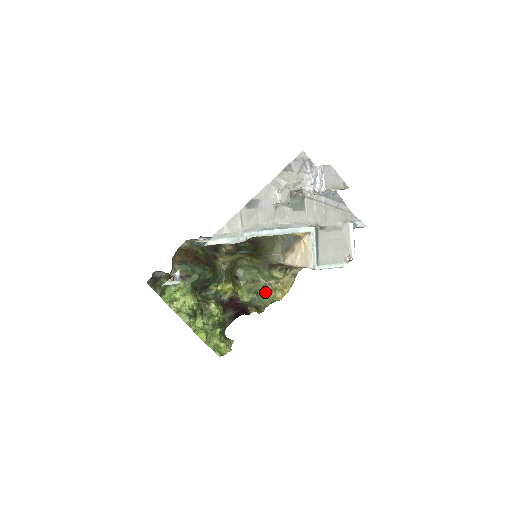
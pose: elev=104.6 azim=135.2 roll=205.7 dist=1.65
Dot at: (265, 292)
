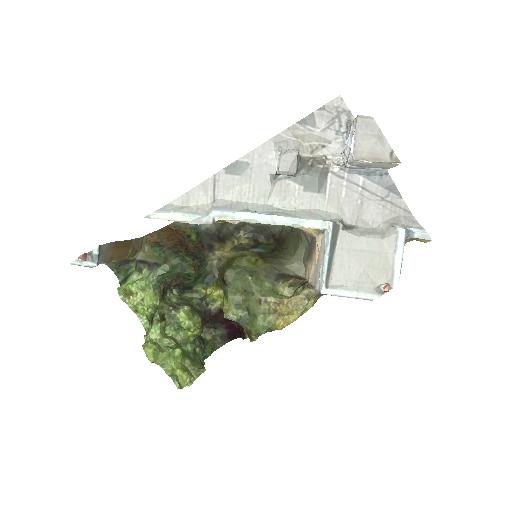
Dot at: (258, 312)
